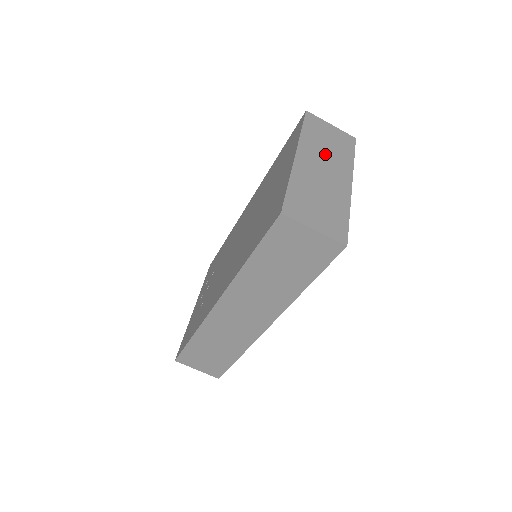
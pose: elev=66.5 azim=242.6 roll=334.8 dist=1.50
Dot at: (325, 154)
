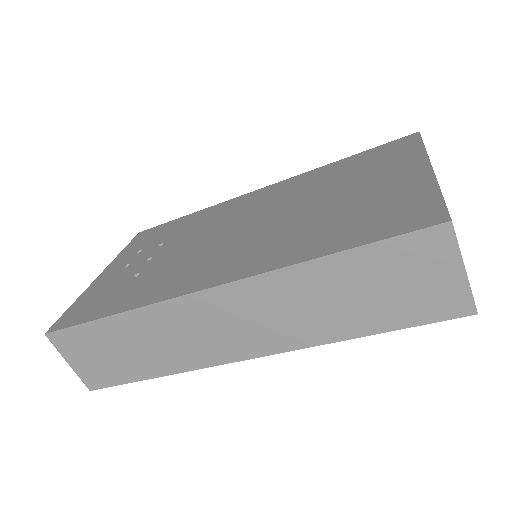
Dot at: occluded
